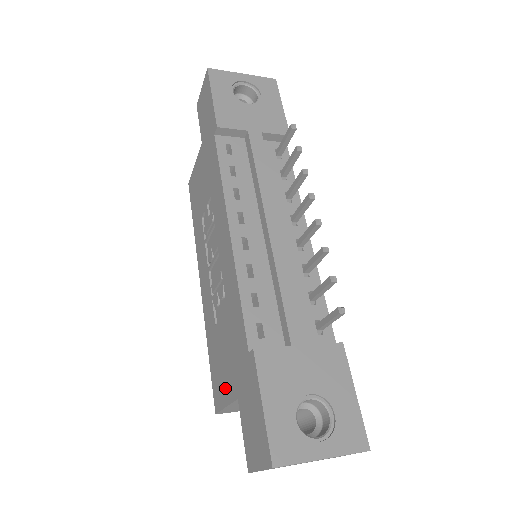
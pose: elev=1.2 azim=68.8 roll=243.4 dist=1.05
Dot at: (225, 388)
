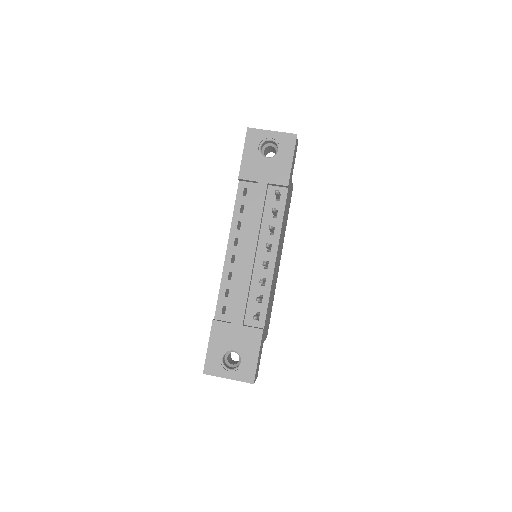
Dot at: occluded
